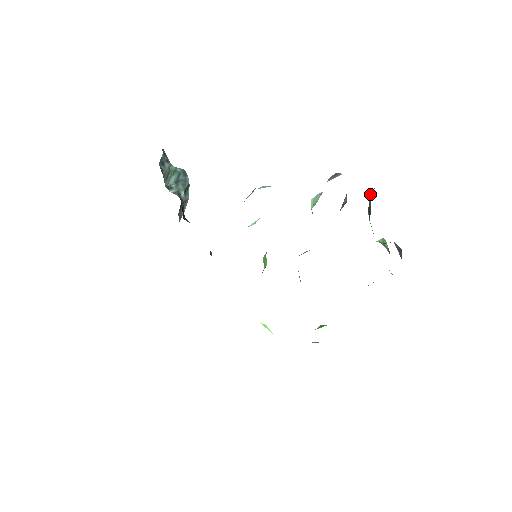
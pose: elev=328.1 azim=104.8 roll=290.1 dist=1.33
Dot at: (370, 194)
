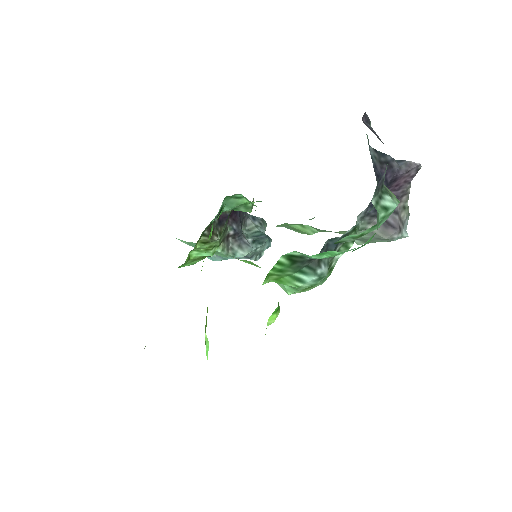
Dot at: (400, 162)
